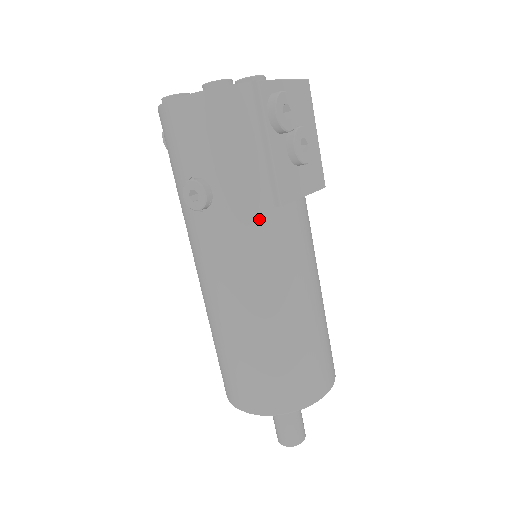
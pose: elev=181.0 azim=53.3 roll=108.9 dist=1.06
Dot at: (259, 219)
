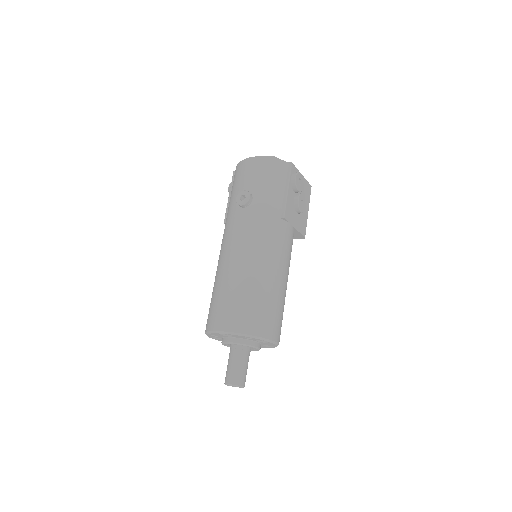
Dot at: (271, 219)
